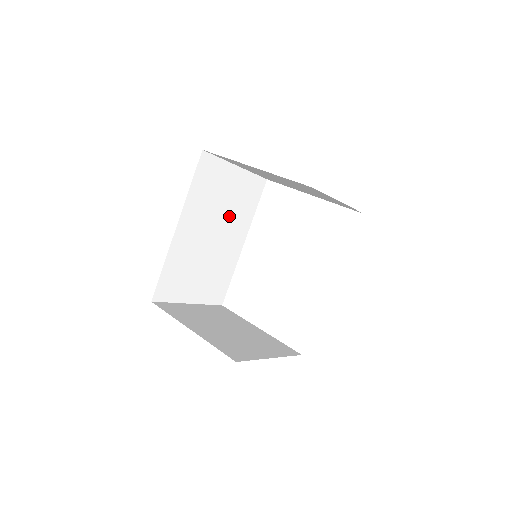
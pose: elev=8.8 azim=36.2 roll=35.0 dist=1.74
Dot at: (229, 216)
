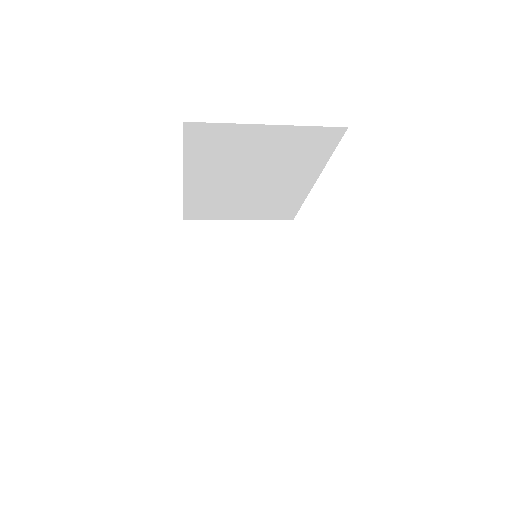
Dot at: (273, 166)
